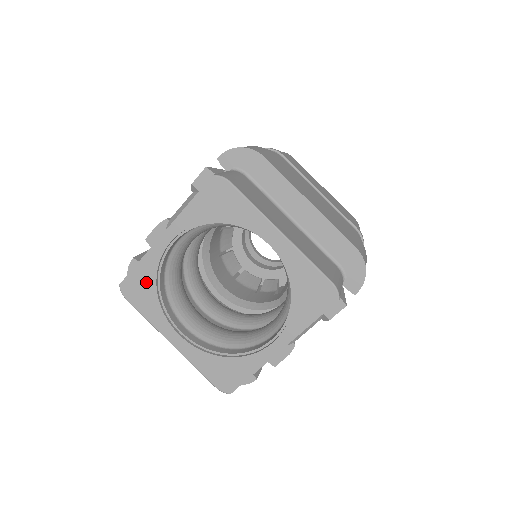
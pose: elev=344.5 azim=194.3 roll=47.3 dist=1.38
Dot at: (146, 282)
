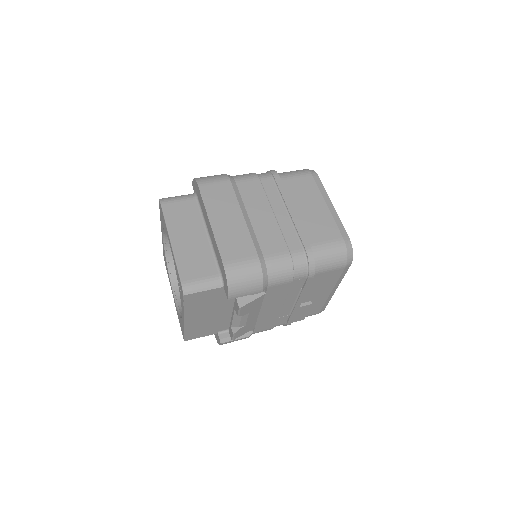
Dot at: (165, 258)
